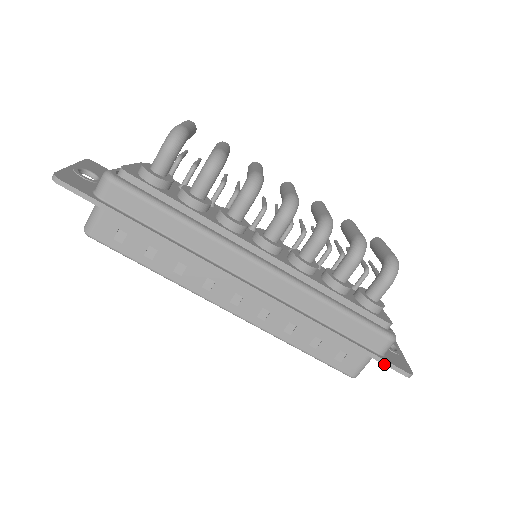
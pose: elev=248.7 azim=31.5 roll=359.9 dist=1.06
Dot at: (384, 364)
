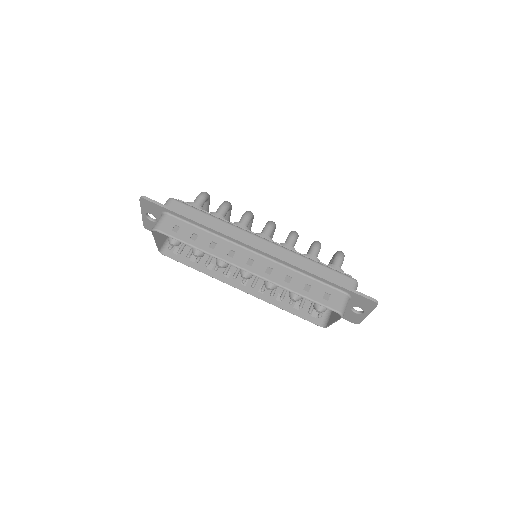
Dot at: (356, 293)
